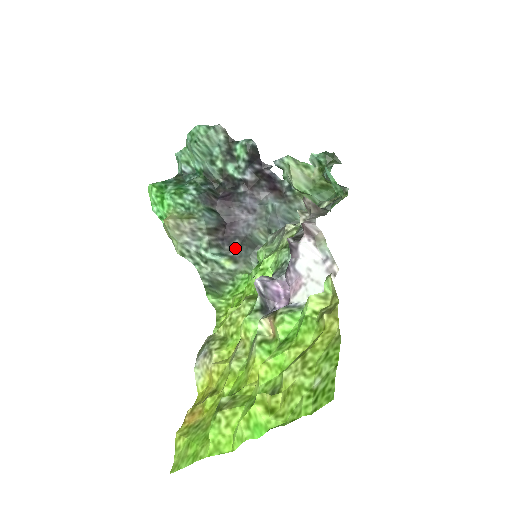
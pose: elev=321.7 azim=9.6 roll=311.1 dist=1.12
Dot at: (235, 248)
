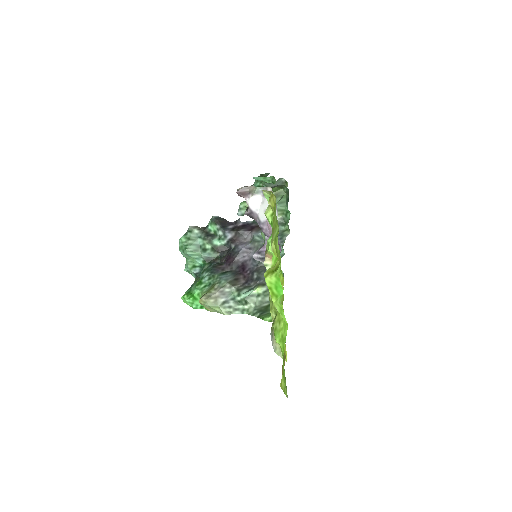
Dot at: (257, 279)
